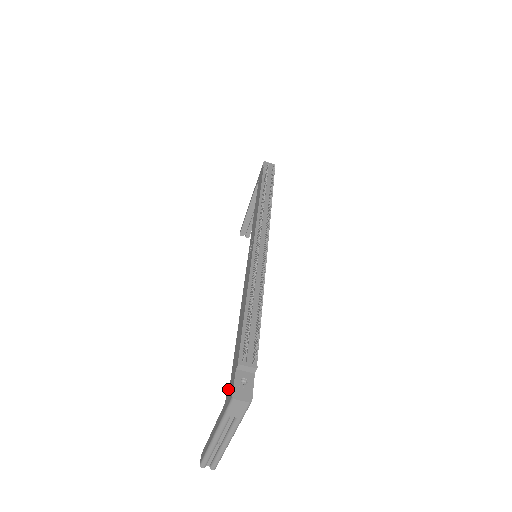
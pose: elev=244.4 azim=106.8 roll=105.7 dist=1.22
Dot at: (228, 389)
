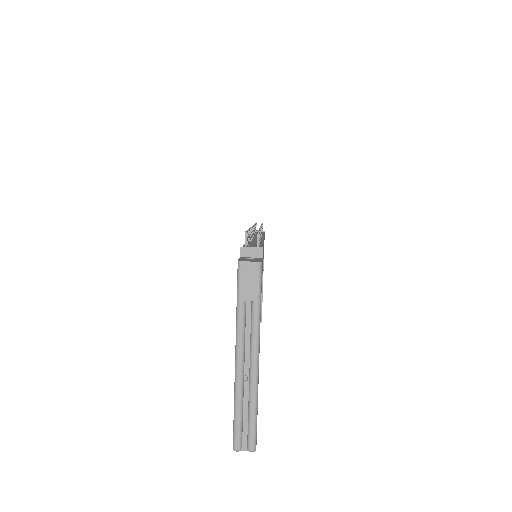
Dot at: occluded
